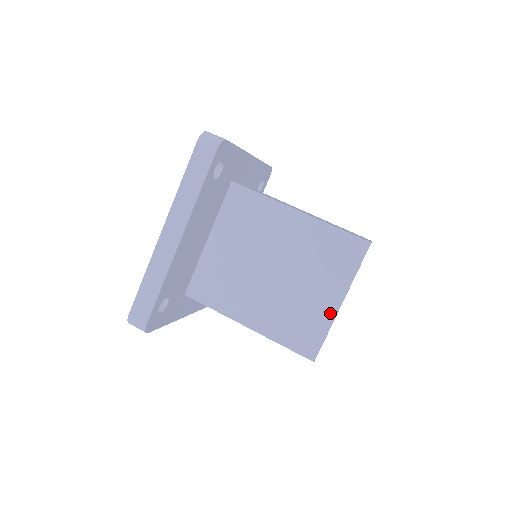
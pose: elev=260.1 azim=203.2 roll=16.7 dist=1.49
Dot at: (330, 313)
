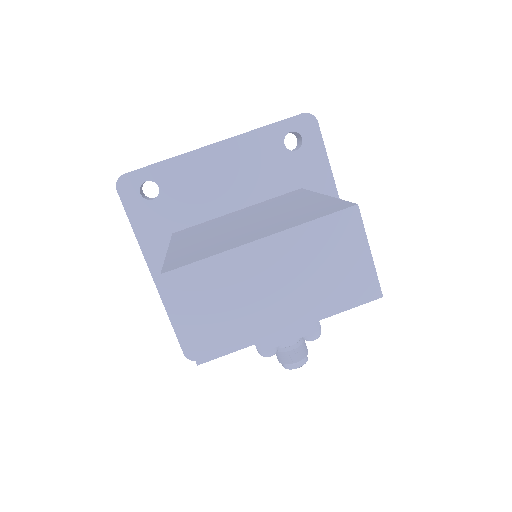
Dot at: (239, 244)
